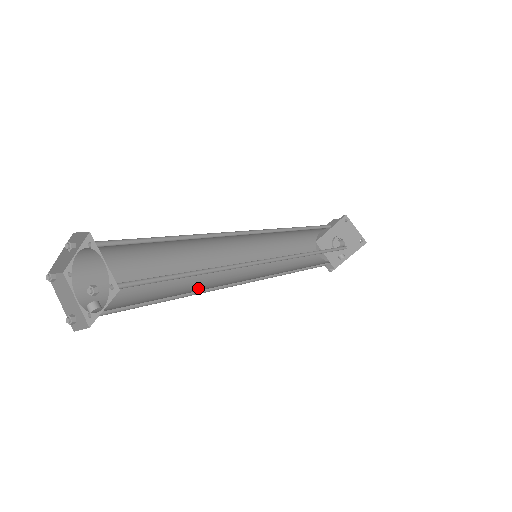
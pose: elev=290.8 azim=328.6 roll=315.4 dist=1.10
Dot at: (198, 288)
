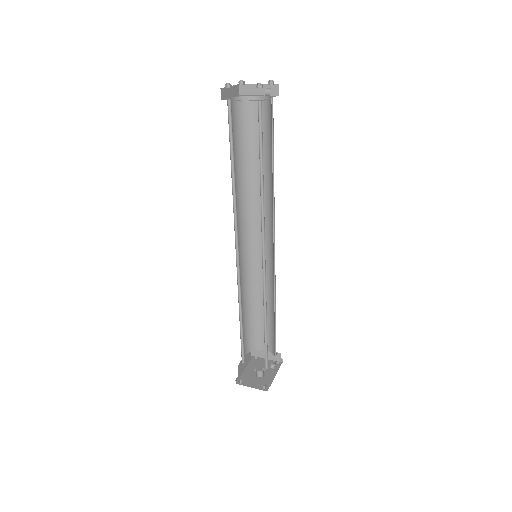
Dot at: occluded
